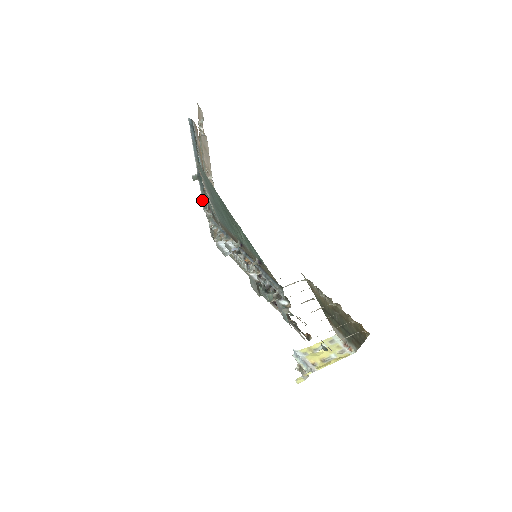
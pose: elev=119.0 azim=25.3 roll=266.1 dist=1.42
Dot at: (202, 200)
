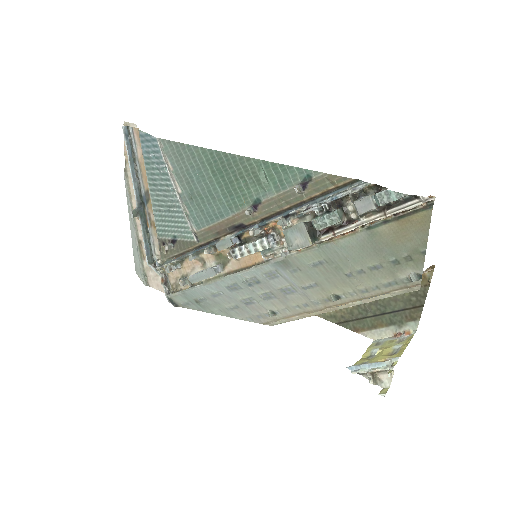
Dot at: (145, 248)
